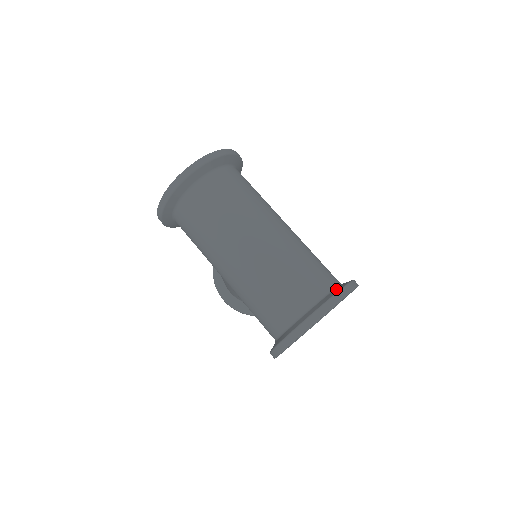
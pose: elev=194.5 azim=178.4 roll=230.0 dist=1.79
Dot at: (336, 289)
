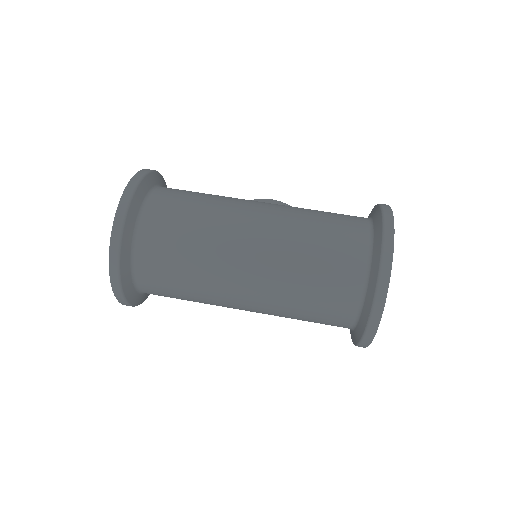
Dot at: (376, 237)
